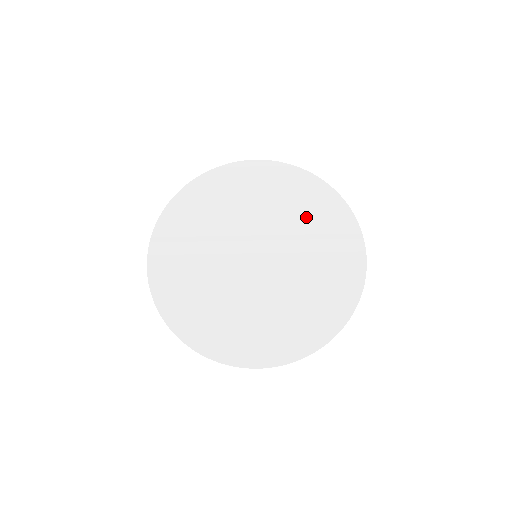
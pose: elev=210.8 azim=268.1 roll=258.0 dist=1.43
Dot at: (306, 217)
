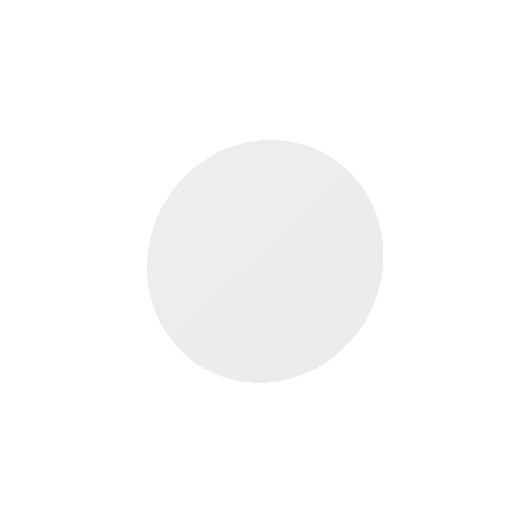
Dot at: (268, 185)
